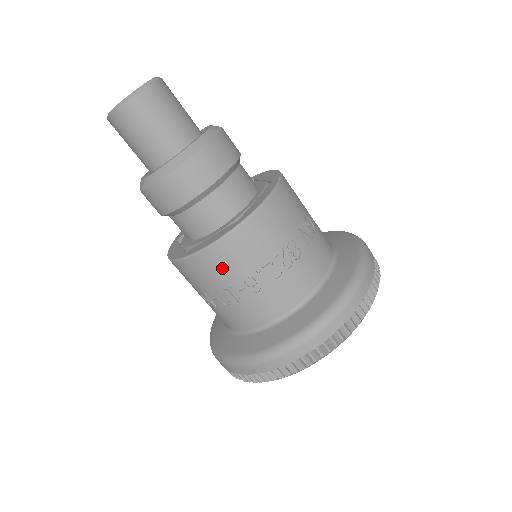
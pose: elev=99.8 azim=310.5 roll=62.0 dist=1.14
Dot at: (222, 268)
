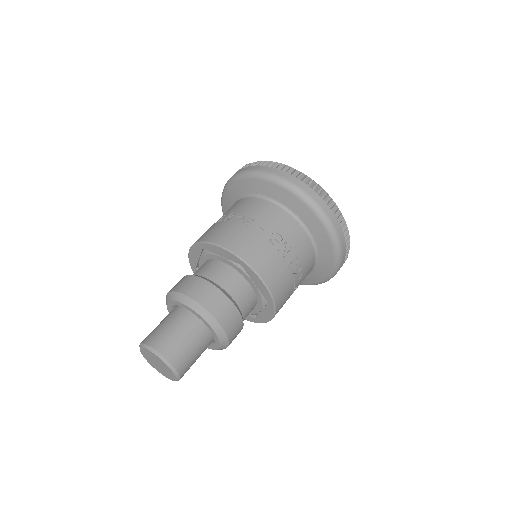
Dot at: occluded
